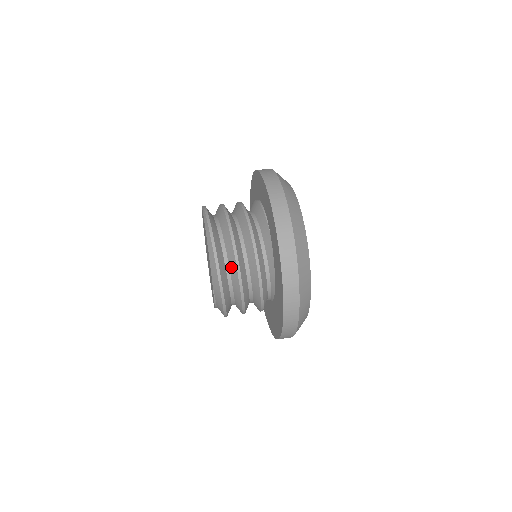
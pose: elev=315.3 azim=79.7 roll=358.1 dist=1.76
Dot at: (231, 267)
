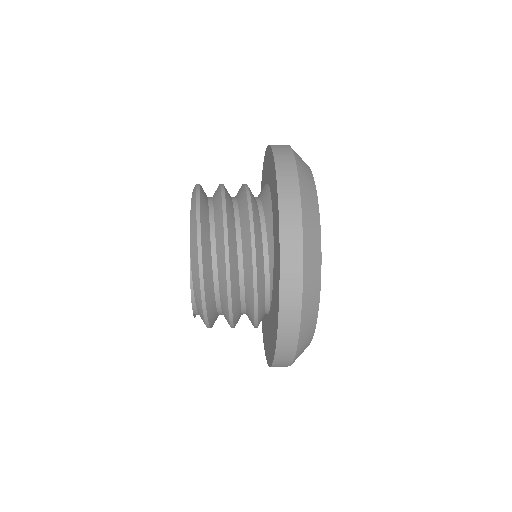
Dot at: (216, 222)
